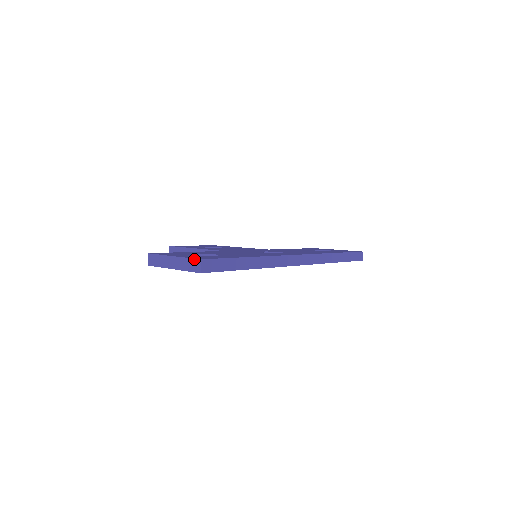
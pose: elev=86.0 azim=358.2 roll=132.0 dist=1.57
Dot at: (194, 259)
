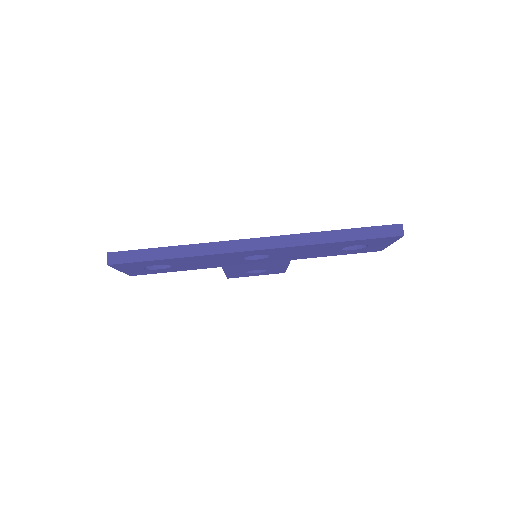
Dot at: occluded
